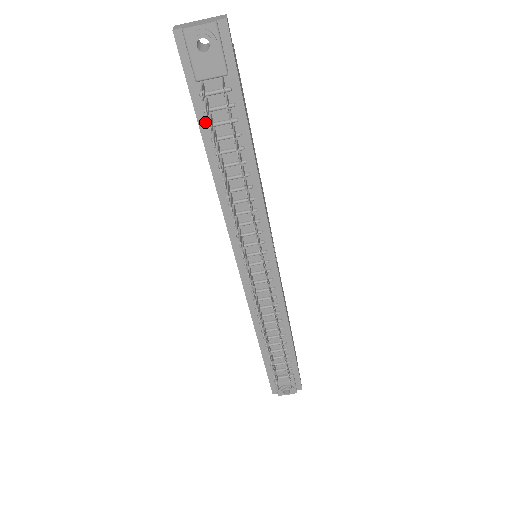
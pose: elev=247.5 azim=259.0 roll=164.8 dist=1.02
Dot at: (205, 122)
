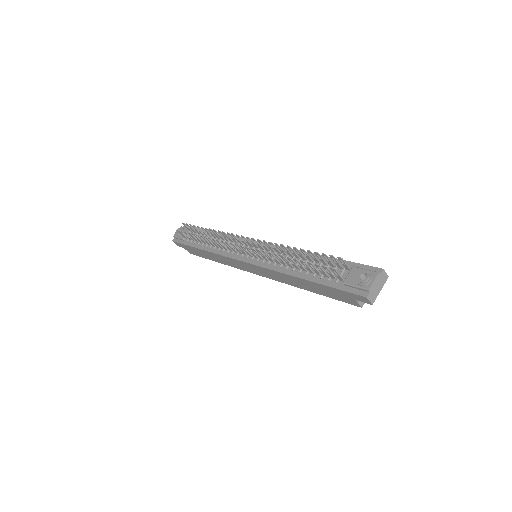
Dot at: (193, 244)
